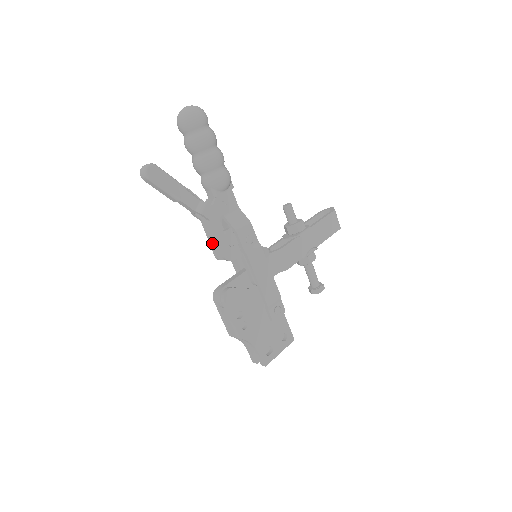
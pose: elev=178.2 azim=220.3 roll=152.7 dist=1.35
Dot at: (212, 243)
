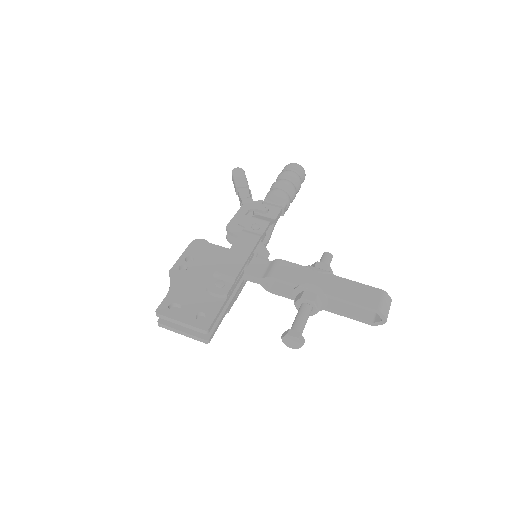
Dot at: occluded
